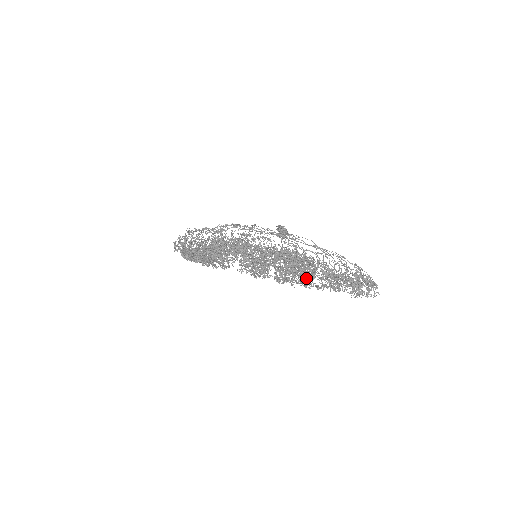
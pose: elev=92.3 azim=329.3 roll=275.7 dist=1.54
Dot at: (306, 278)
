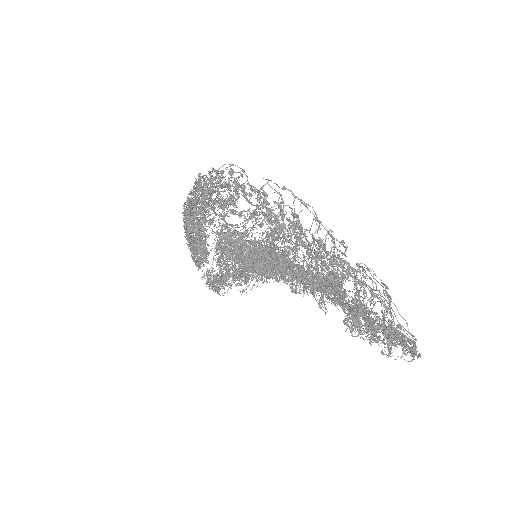
Dot at: (278, 258)
